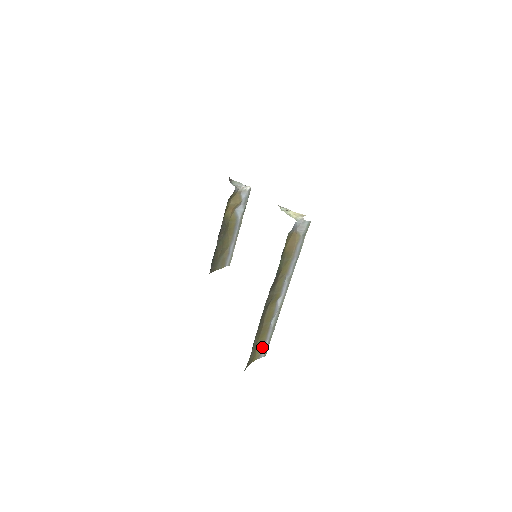
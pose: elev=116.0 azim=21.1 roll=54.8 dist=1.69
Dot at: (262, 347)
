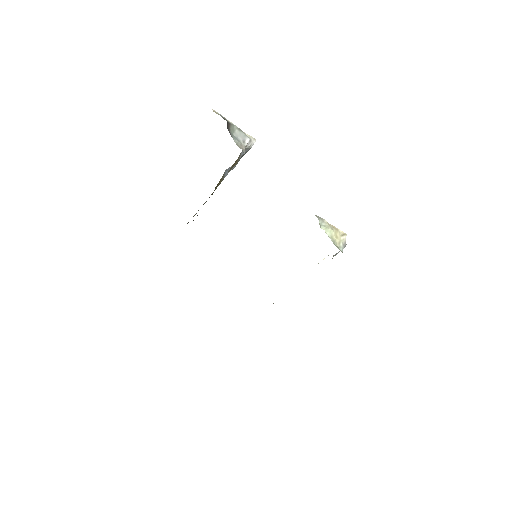
Dot at: occluded
